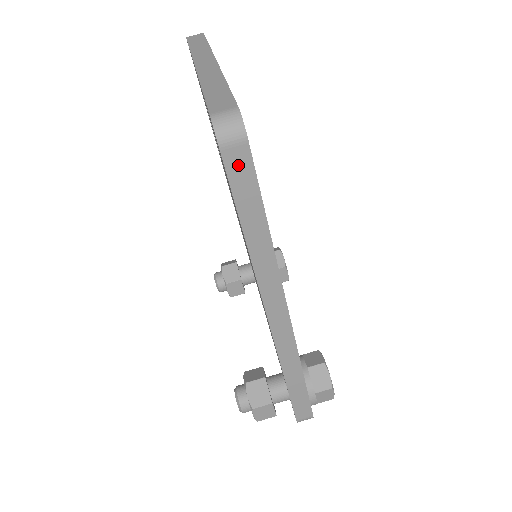
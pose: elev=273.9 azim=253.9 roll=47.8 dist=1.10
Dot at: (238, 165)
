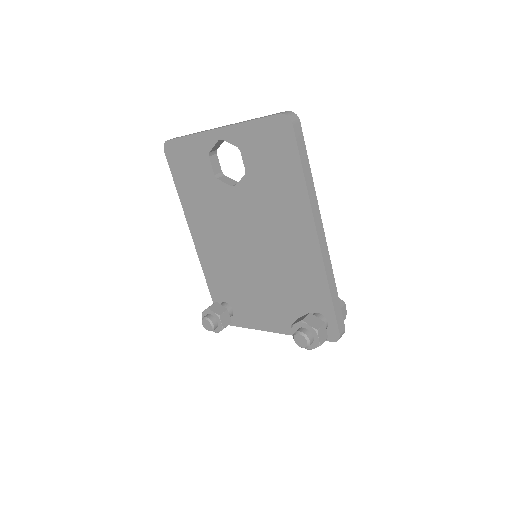
Dot at: (298, 133)
